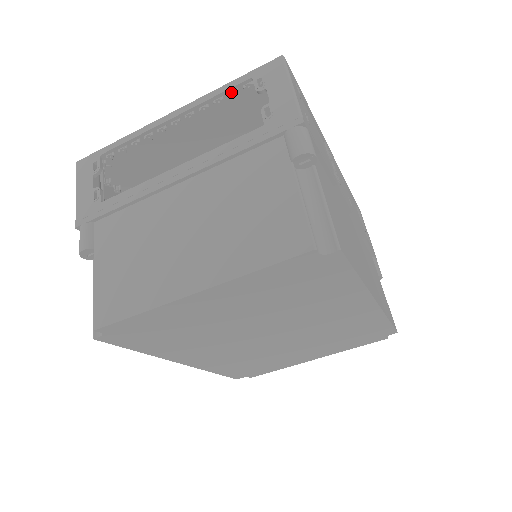
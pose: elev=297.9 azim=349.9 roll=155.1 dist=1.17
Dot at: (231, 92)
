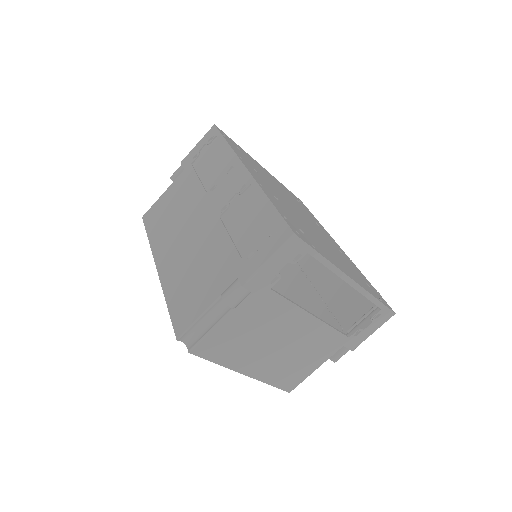
Dot at: (371, 301)
